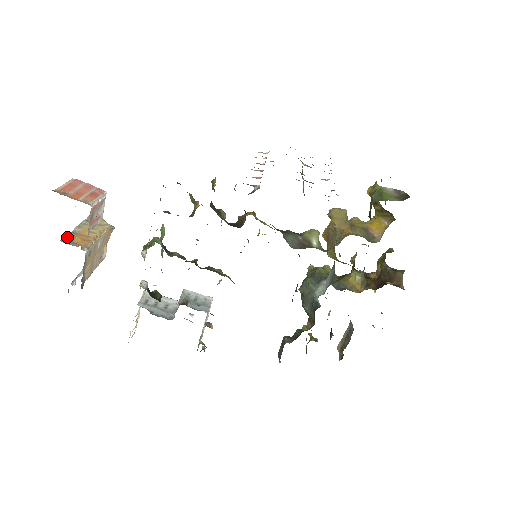
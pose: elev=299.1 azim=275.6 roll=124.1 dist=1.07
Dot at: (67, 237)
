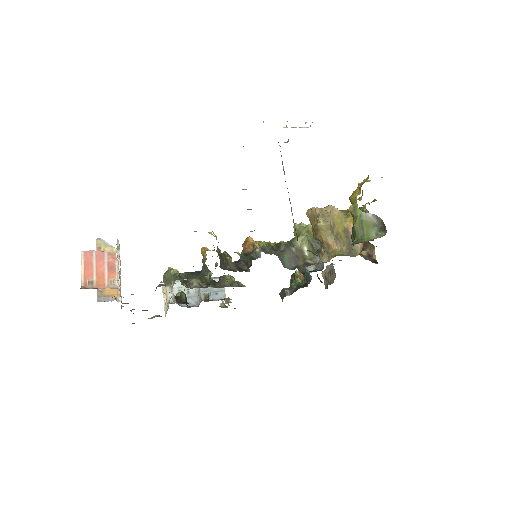
Dot at: (98, 292)
